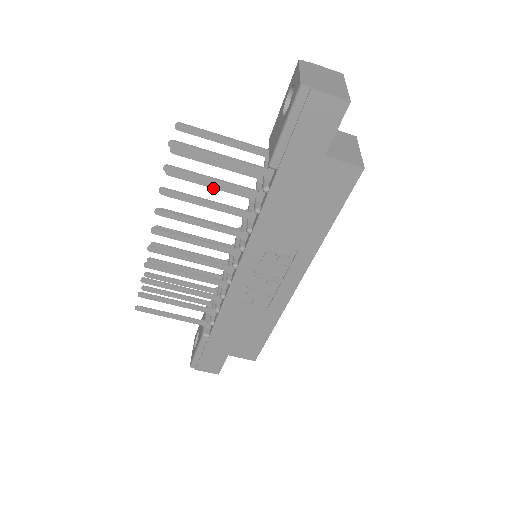
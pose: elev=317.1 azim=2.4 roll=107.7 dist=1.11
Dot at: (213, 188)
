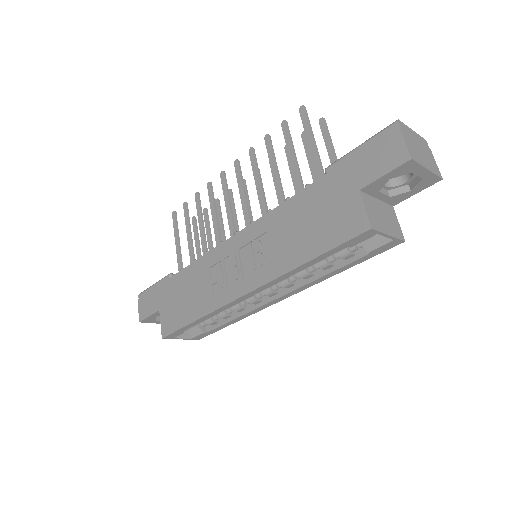
Dot at: (293, 182)
